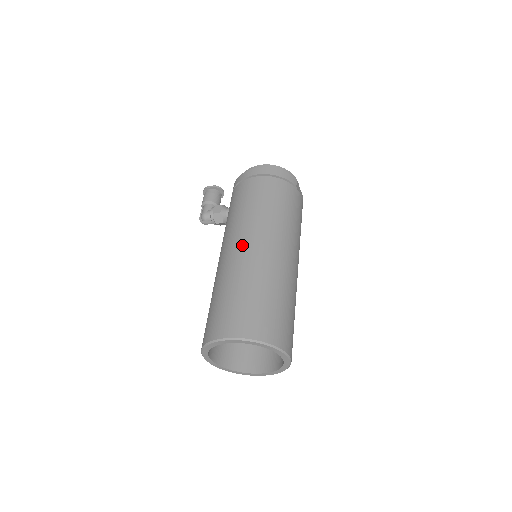
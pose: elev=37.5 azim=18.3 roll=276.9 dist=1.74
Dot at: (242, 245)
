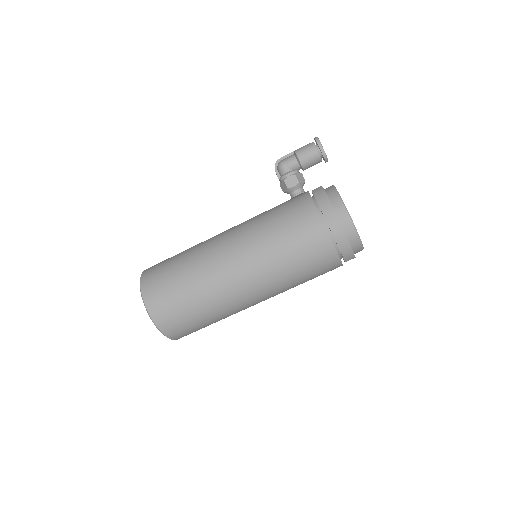
Dot at: (234, 266)
